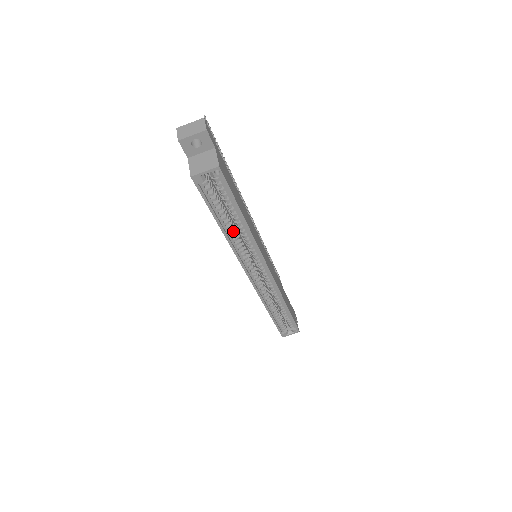
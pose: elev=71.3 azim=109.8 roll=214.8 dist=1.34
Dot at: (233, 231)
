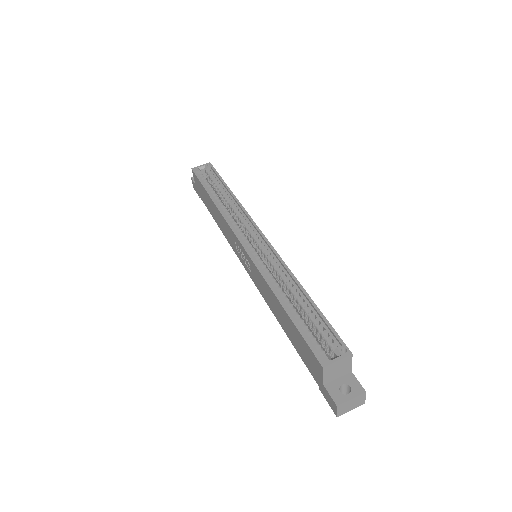
Dot at: (222, 203)
